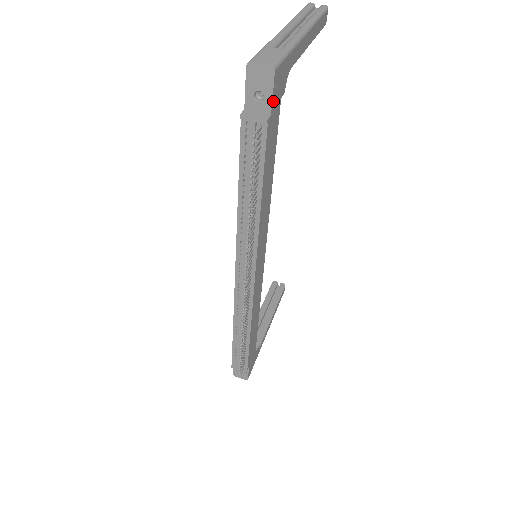
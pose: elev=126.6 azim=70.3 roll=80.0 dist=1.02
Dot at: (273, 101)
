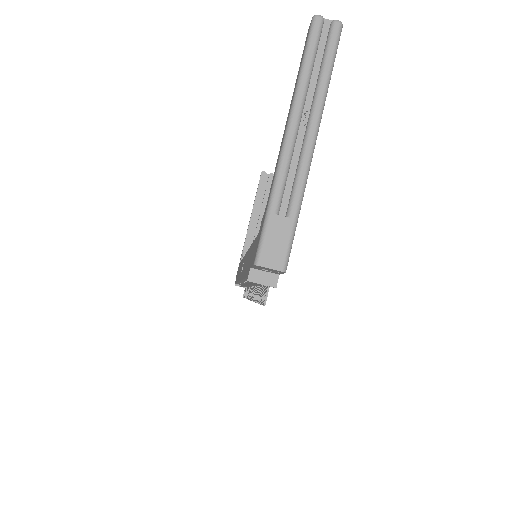
Dot at: occluded
